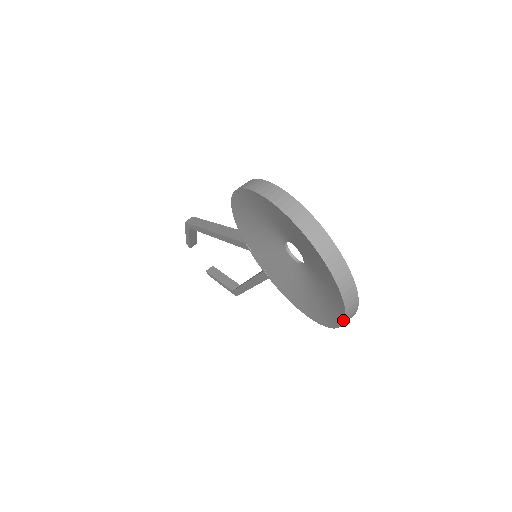
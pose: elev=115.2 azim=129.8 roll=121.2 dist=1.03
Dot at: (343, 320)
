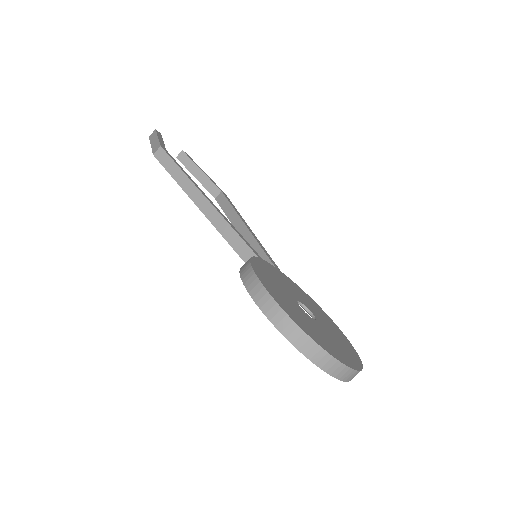
Dot at: occluded
